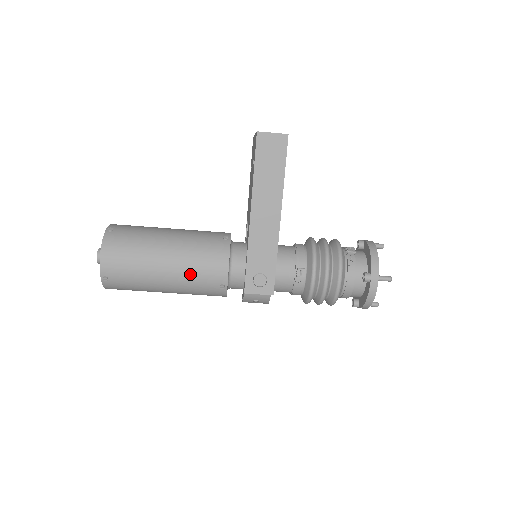
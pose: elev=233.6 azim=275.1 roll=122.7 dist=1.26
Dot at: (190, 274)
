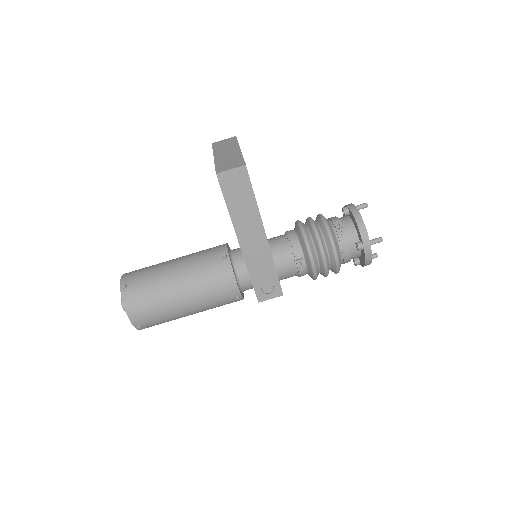
Dot at: (207, 299)
